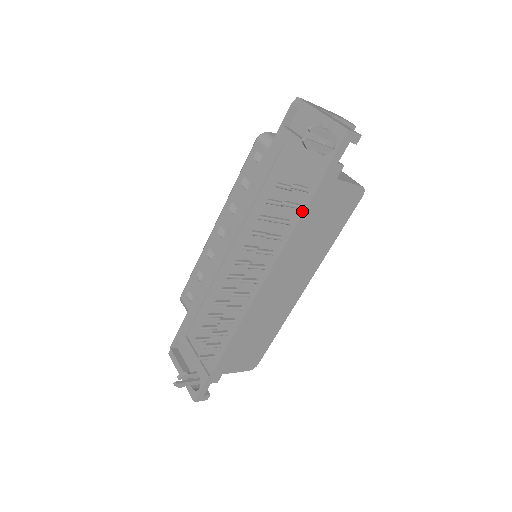
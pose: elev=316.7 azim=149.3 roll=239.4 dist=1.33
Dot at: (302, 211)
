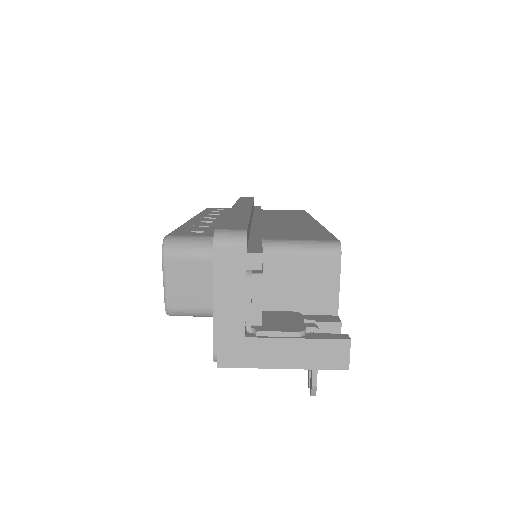
Dot at: occluded
